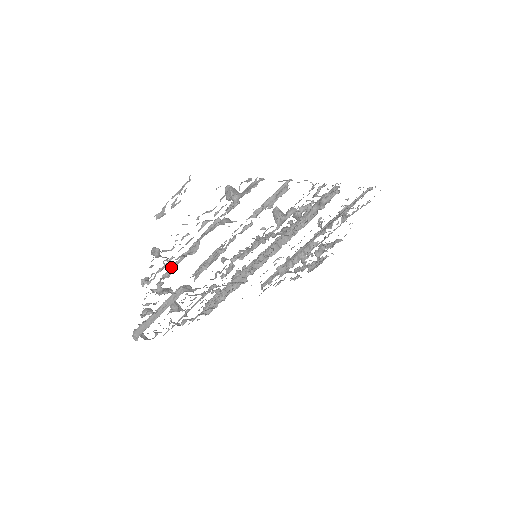
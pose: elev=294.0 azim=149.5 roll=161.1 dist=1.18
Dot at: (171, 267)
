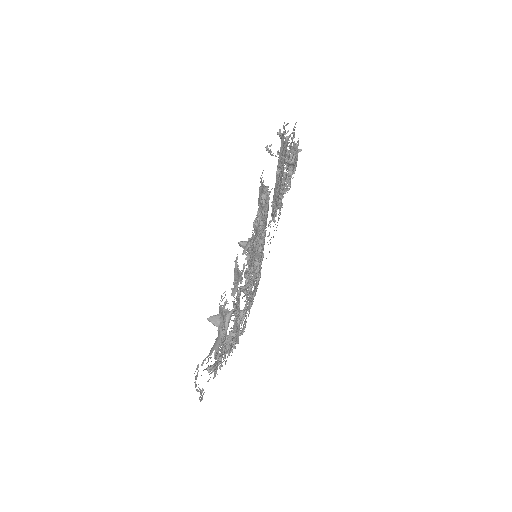
Dot at: (222, 343)
